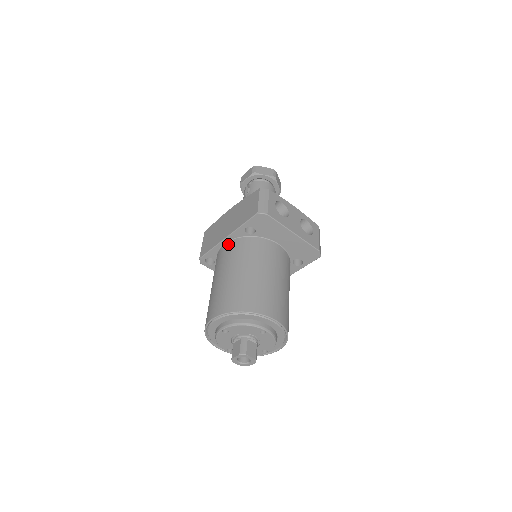
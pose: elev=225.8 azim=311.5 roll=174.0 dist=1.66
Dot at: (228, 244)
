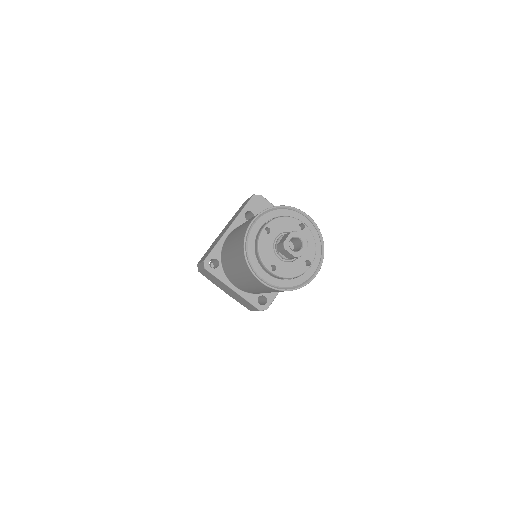
Dot at: (232, 231)
